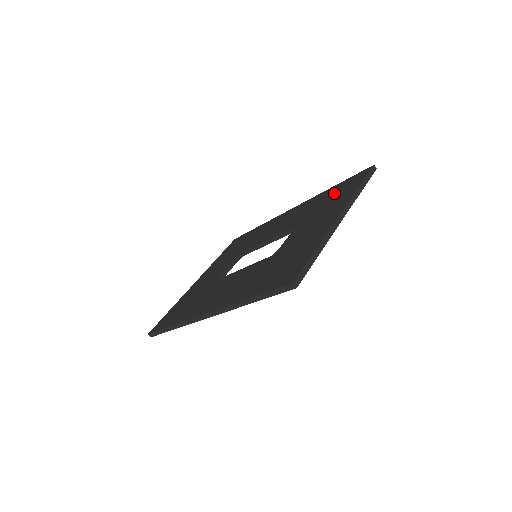
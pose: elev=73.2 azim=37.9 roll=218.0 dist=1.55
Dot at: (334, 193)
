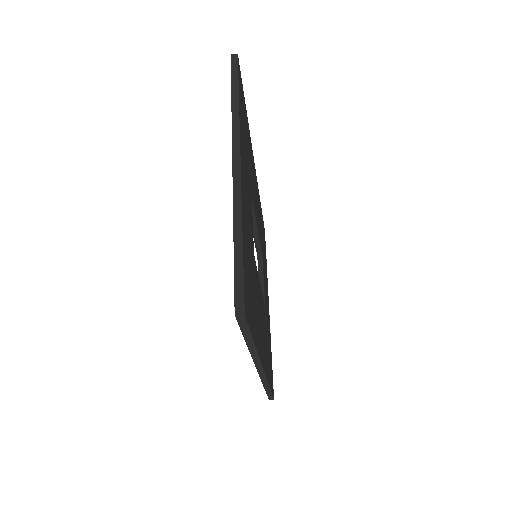
Dot at: occluded
